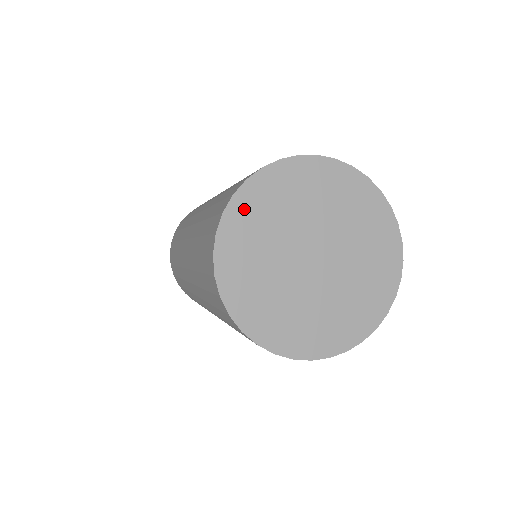
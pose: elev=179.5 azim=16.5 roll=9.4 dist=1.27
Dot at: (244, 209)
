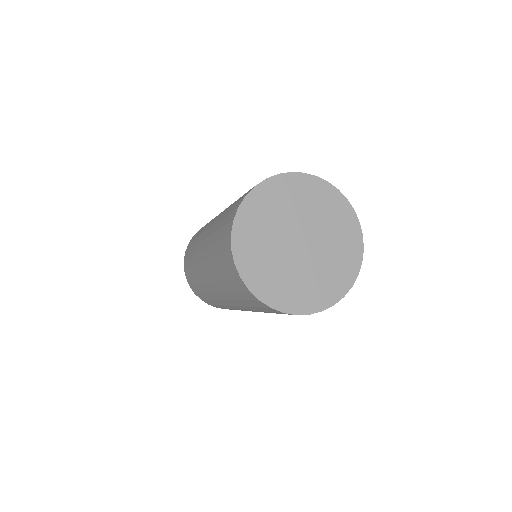
Dot at: (242, 239)
